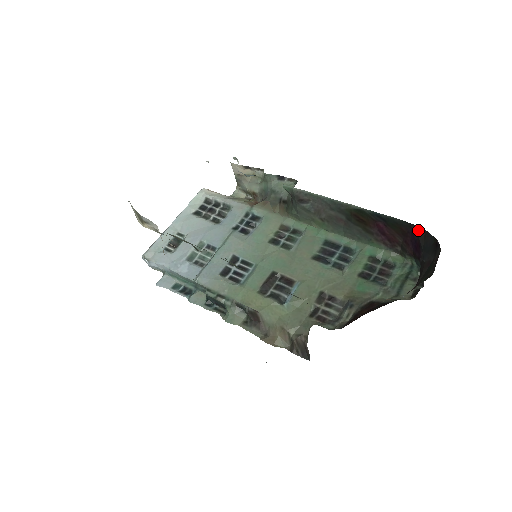
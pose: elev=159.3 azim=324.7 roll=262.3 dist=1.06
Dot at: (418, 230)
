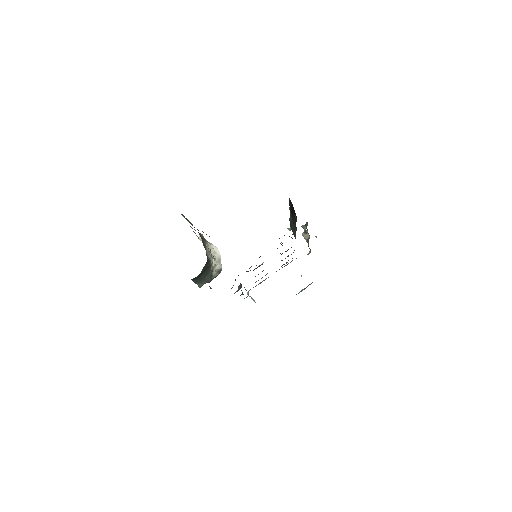
Dot at: occluded
